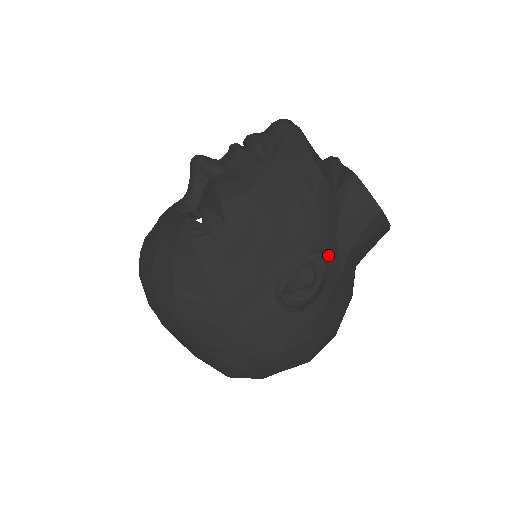
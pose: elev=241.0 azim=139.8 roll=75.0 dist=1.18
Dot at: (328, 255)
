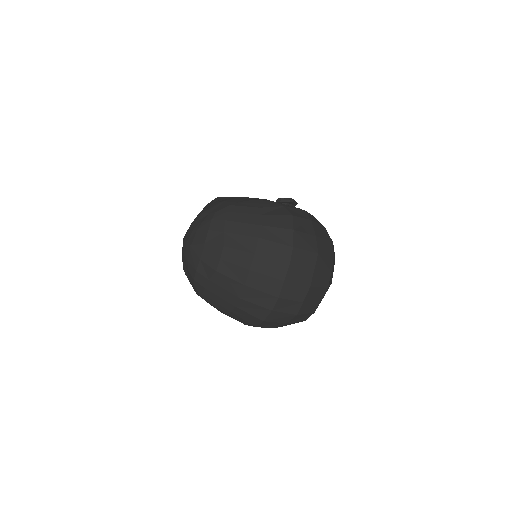
Dot at: occluded
